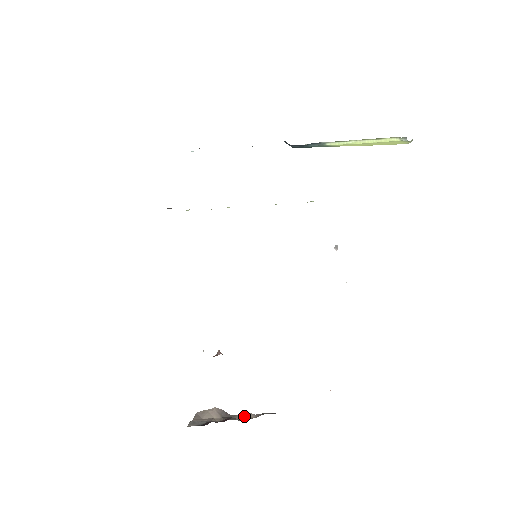
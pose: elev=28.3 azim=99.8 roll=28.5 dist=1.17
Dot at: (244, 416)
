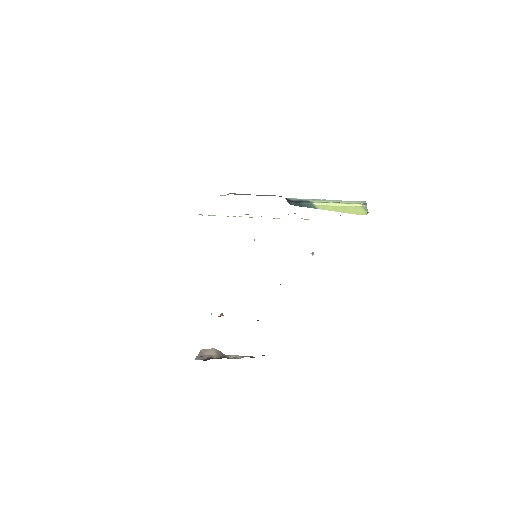
Dot at: (233, 356)
